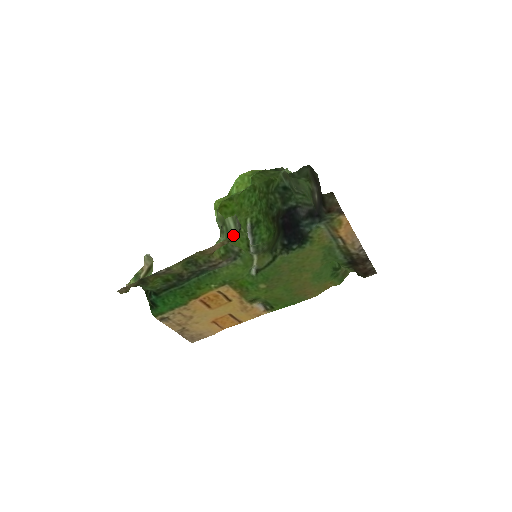
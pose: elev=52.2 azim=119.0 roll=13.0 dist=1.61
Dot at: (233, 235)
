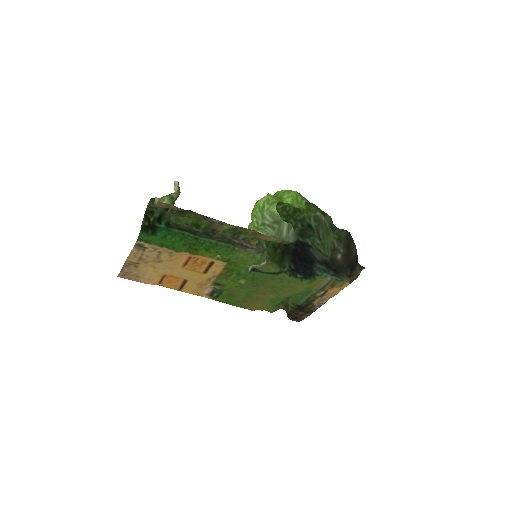
Dot at: occluded
